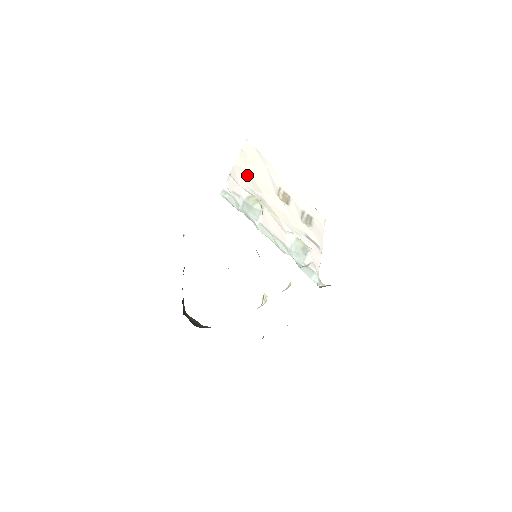
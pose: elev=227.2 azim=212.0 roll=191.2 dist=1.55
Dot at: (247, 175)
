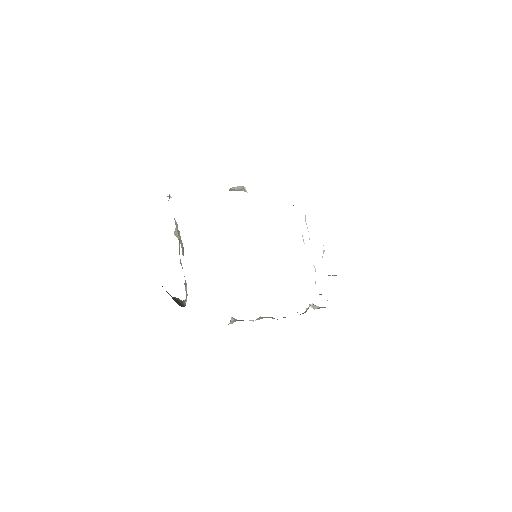
Dot at: occluded
